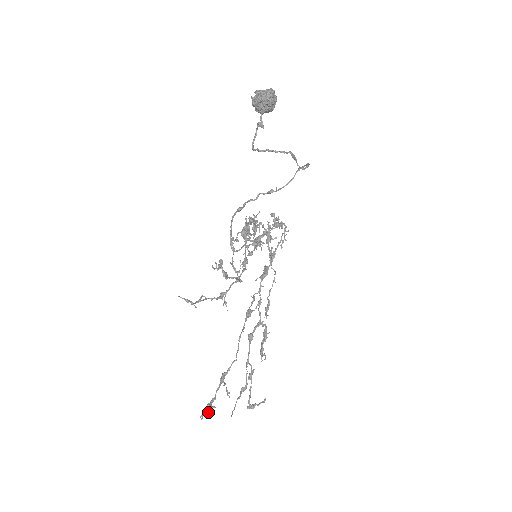
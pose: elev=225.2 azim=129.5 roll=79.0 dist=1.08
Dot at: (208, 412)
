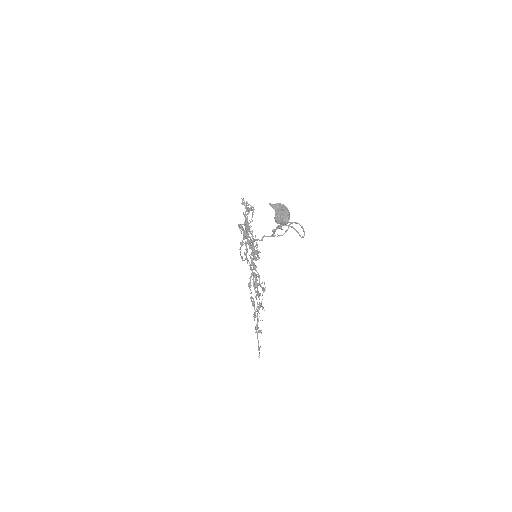
Dot at: occluded
